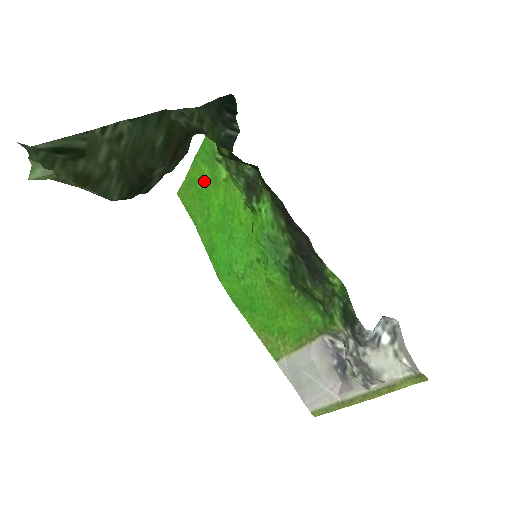
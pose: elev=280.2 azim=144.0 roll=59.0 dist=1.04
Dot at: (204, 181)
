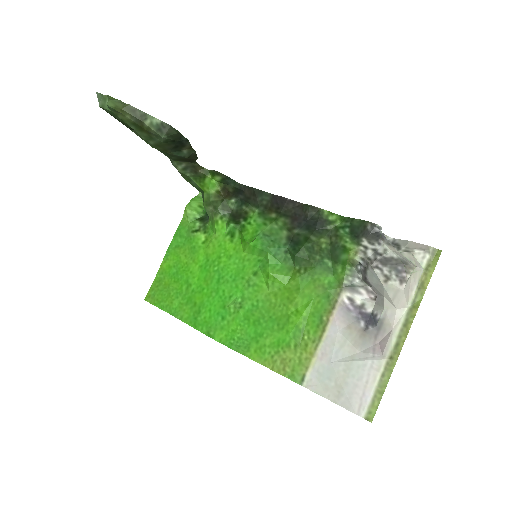
Dot at: (180, 261)
